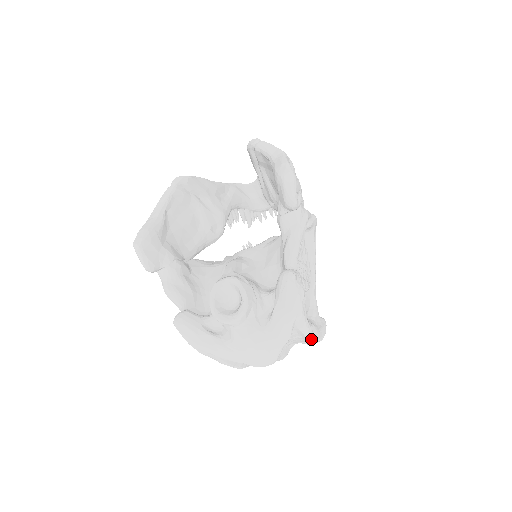
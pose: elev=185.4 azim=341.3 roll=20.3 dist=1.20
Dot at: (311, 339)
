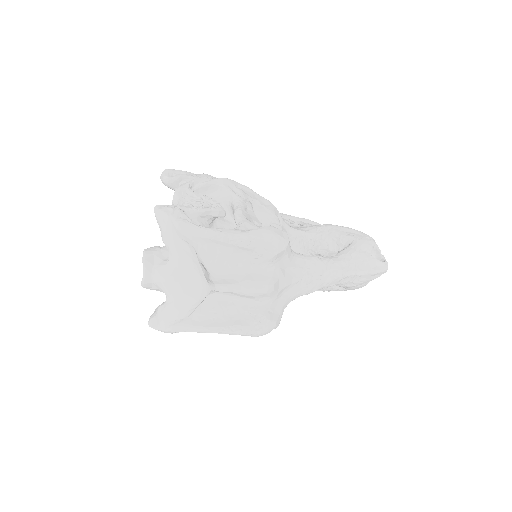
Dot at: (230, 240)
